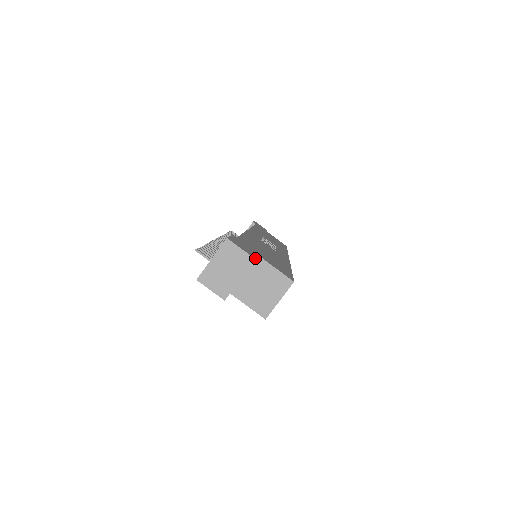
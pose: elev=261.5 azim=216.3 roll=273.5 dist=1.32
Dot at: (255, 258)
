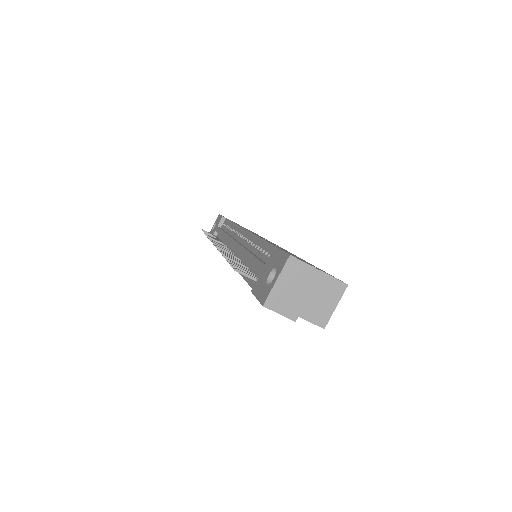
Dot at: occluded
